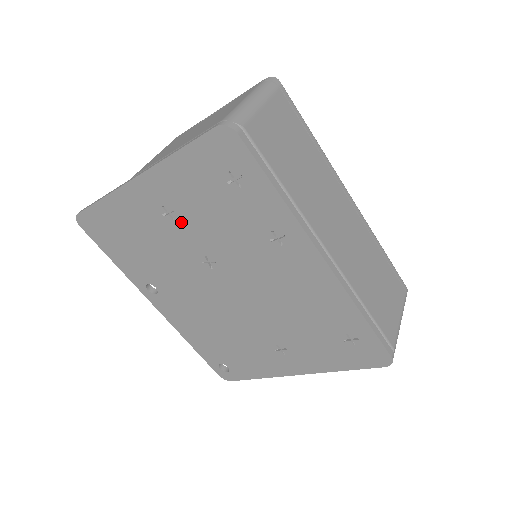
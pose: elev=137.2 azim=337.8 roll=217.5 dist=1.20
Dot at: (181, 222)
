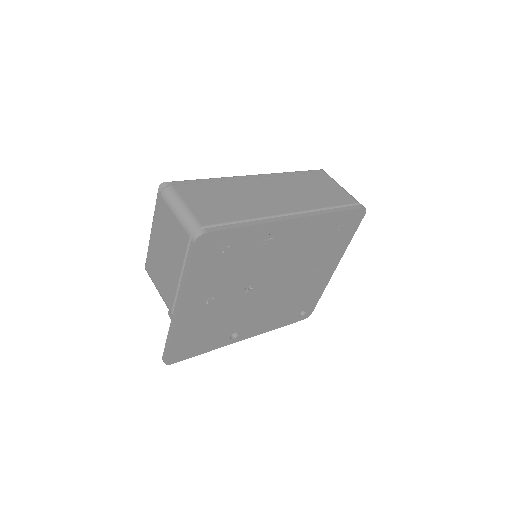
Dot at: (218, 294)
